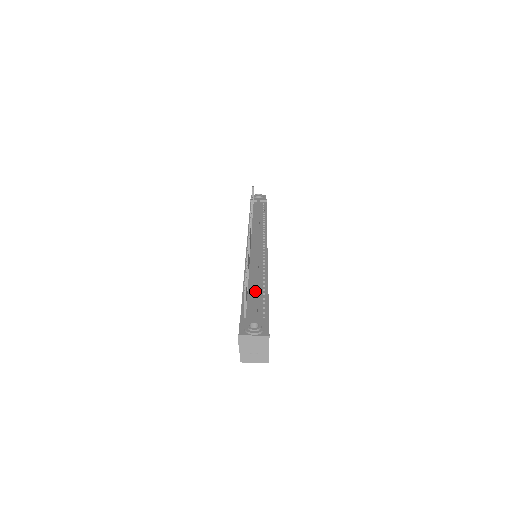
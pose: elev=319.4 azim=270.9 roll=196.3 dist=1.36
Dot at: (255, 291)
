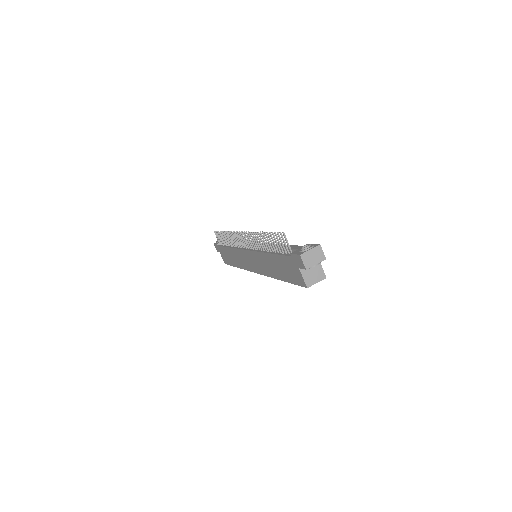
Dot at: occluded
